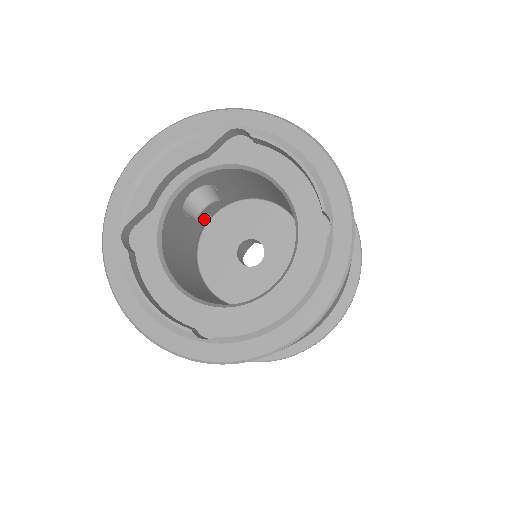
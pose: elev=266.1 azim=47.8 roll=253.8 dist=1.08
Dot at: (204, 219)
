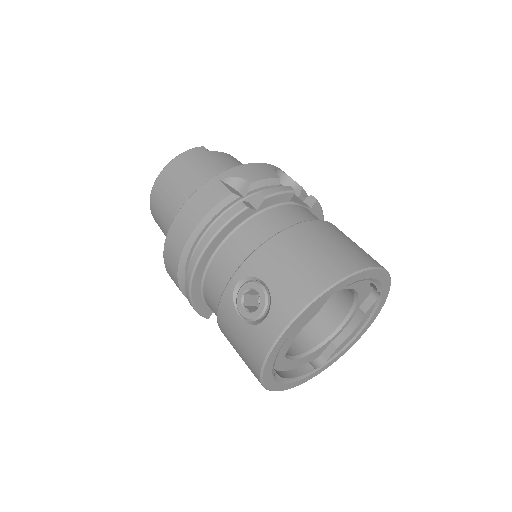
Dot at: occluded
